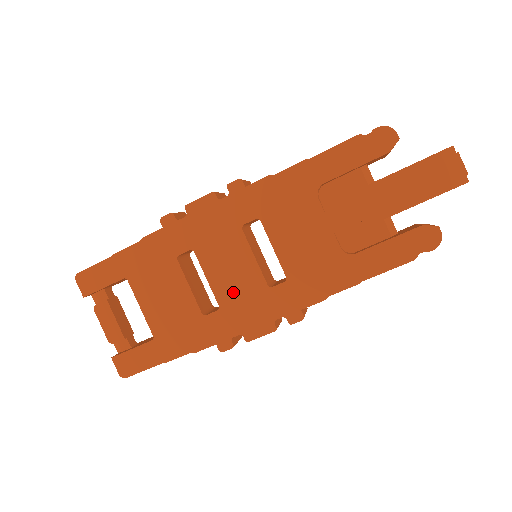
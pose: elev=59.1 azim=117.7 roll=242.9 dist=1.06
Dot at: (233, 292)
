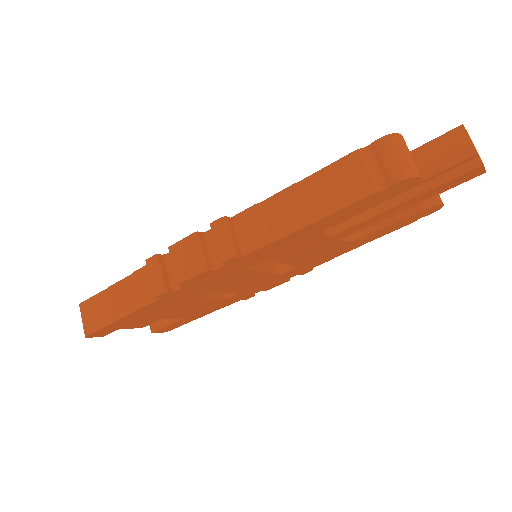
Dot at: (248, 286)
